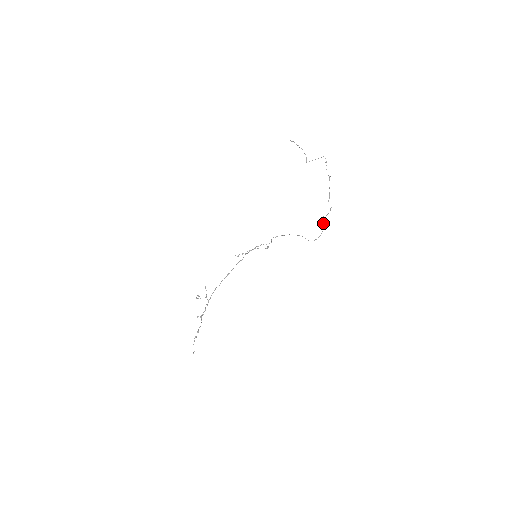
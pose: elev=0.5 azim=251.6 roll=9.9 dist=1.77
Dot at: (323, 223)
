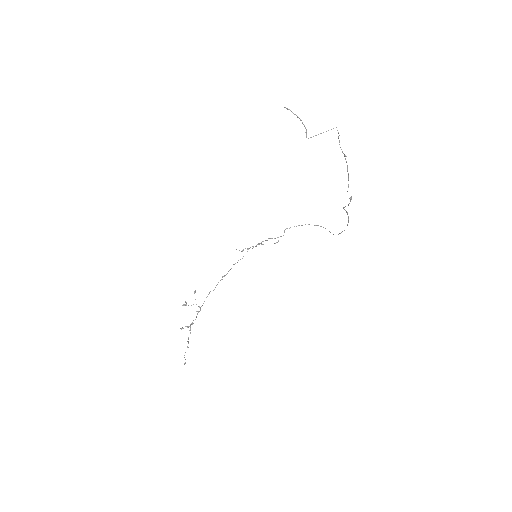
Dot at: (347, 214)
